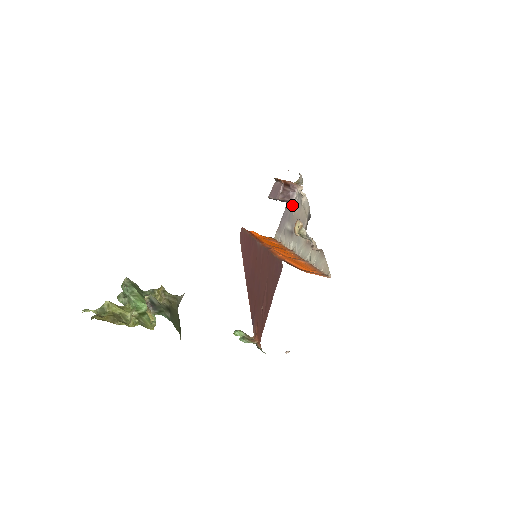
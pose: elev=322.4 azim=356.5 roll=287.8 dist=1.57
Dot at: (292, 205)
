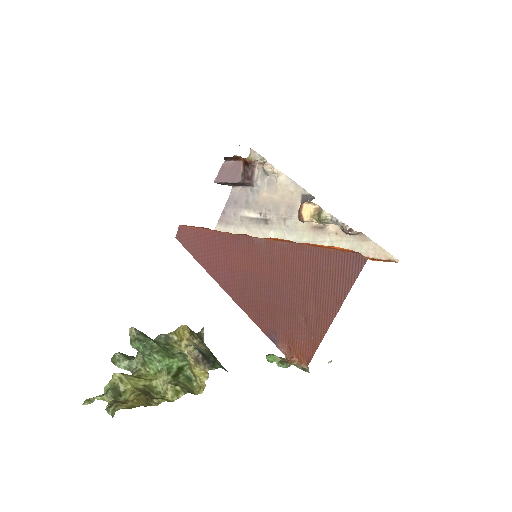
Dot at: (250, 188)
